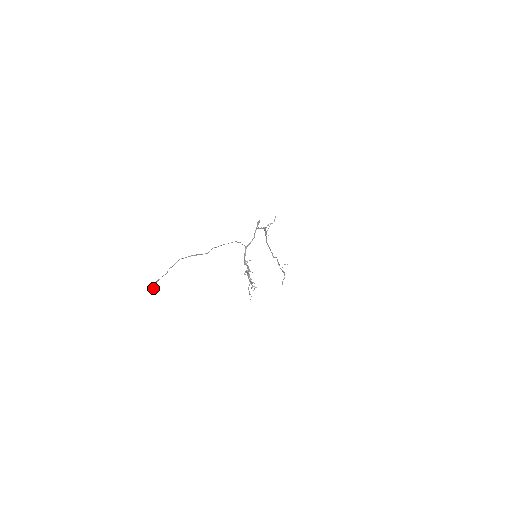
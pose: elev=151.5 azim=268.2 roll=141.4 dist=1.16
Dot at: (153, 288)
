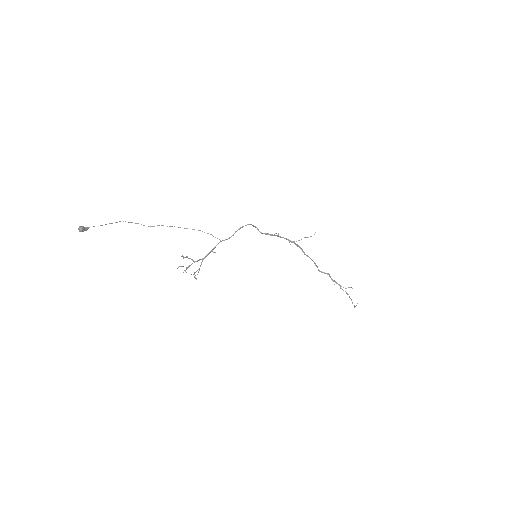
Dot at: (79, 230)
